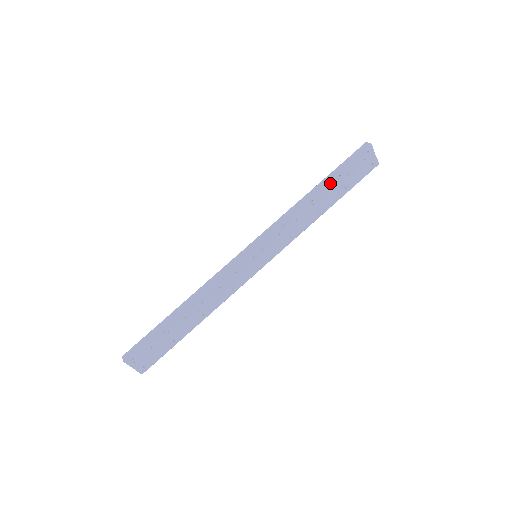
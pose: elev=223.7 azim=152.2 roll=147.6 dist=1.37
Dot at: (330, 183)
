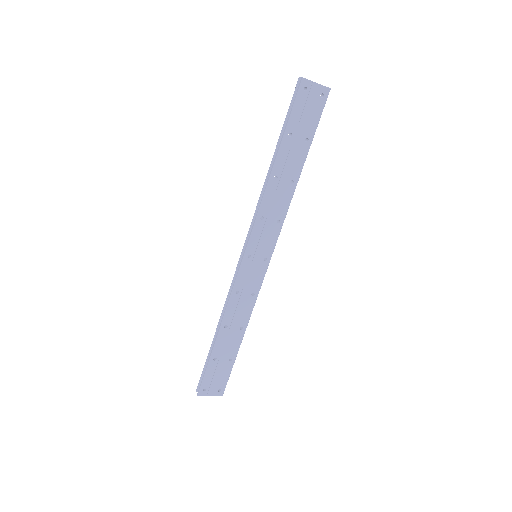
Dot at: (283, 148)
